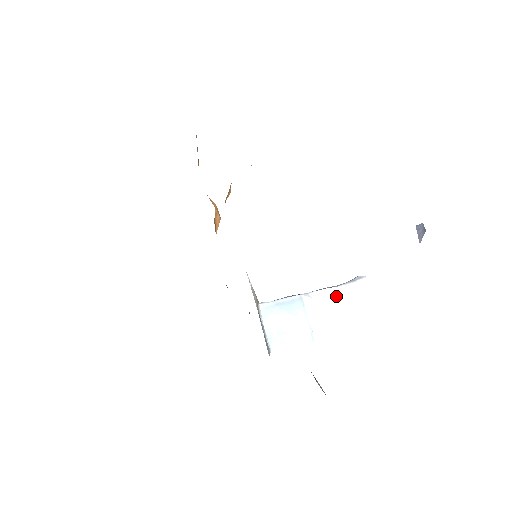
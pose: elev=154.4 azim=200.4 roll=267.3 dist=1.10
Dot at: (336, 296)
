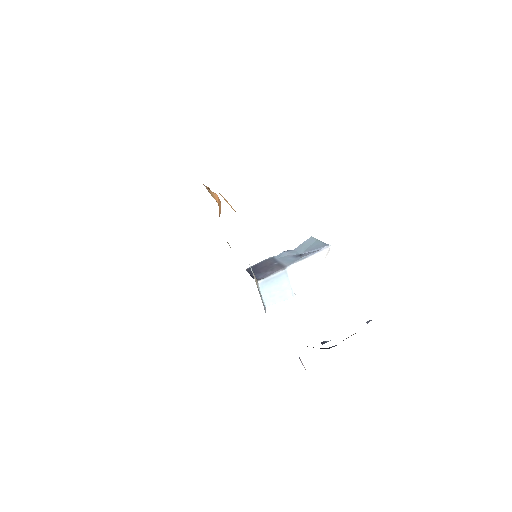
Dot at: (309, 263)
